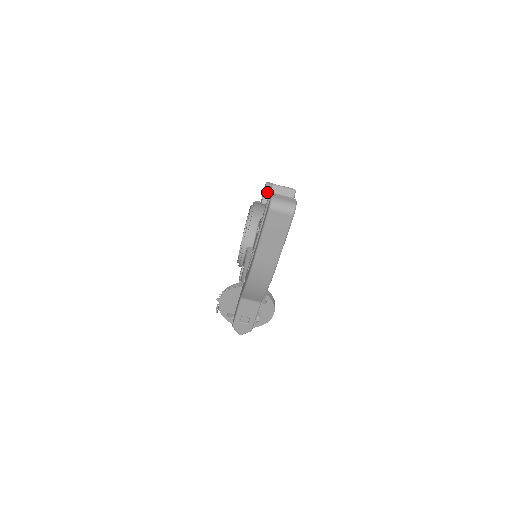
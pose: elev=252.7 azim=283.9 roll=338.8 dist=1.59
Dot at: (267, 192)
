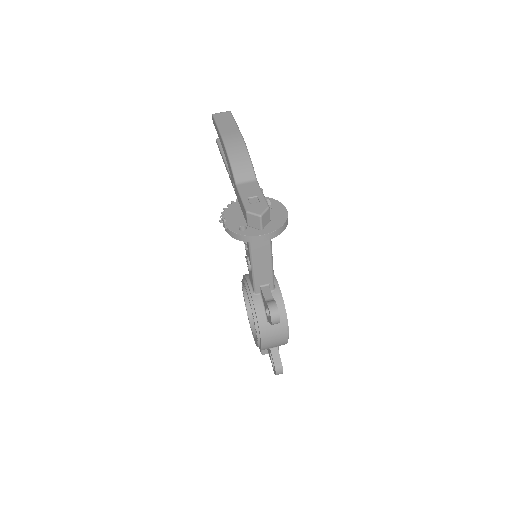
Dot at: occluded
